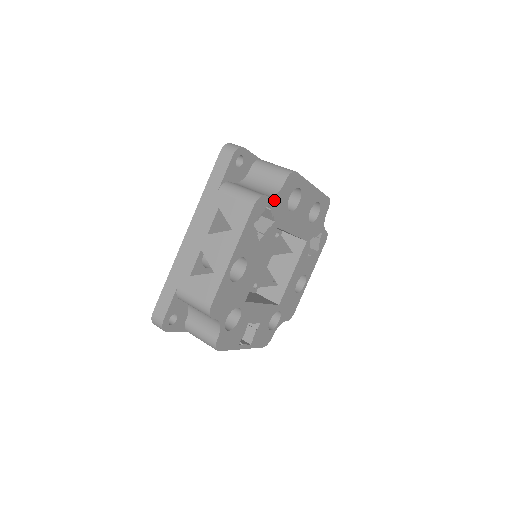
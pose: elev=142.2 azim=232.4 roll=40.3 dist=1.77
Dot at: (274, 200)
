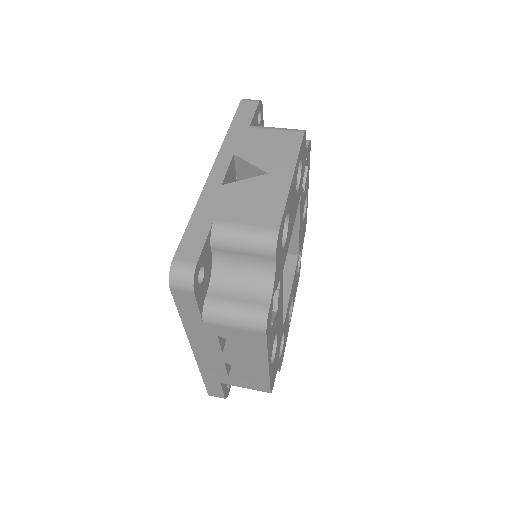
Dot at: (274, 284)
